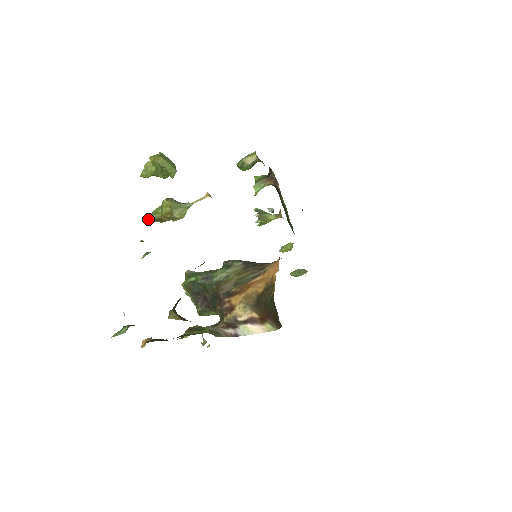
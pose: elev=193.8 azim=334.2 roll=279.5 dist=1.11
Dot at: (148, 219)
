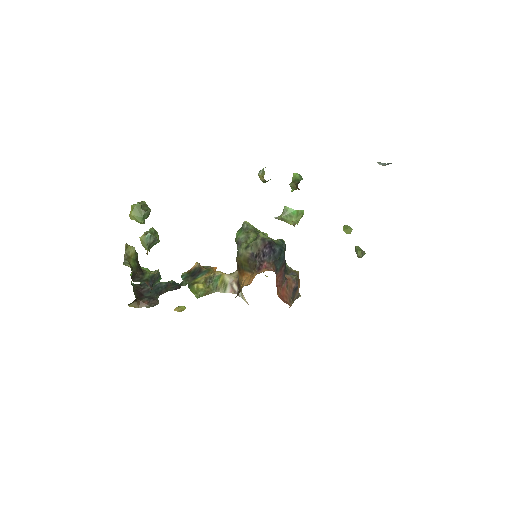
Dot at: occluded
